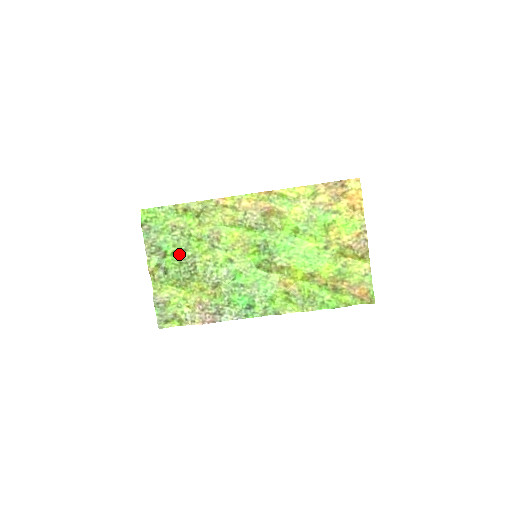
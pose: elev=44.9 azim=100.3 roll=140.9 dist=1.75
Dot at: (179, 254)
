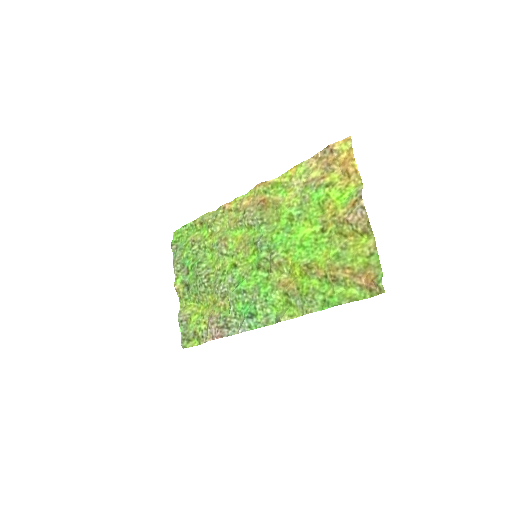
Dot at: (195, 267)
